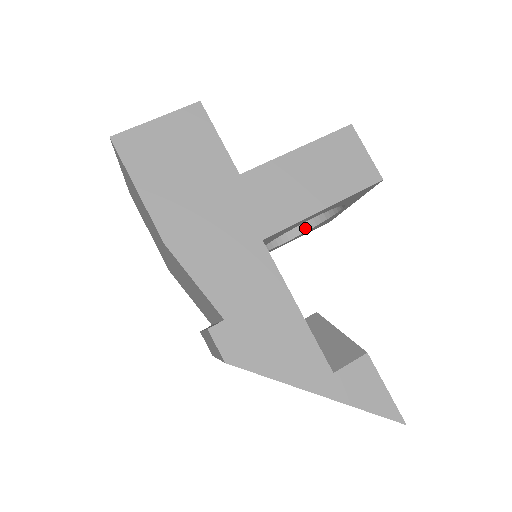
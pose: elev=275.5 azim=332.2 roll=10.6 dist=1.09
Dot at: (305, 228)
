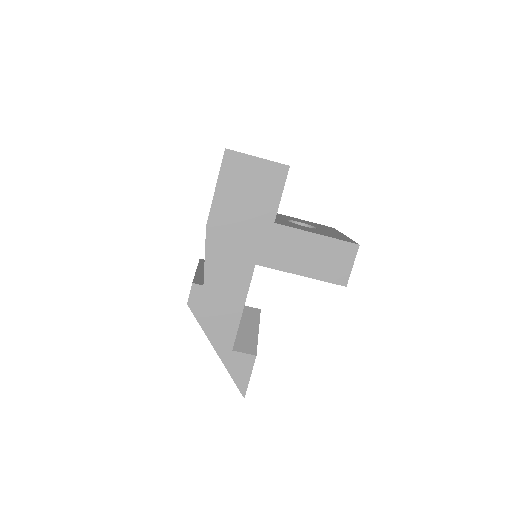
Dot at: occluded
